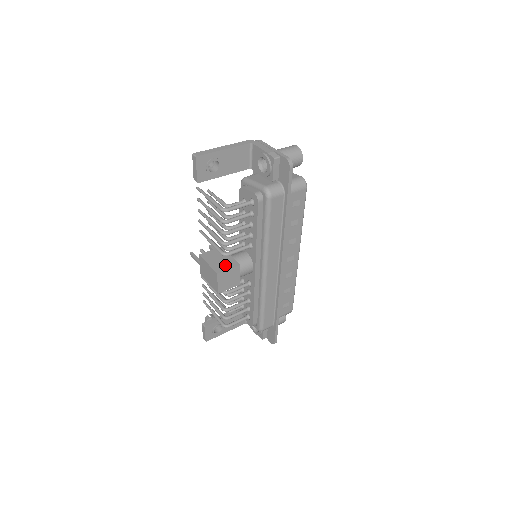
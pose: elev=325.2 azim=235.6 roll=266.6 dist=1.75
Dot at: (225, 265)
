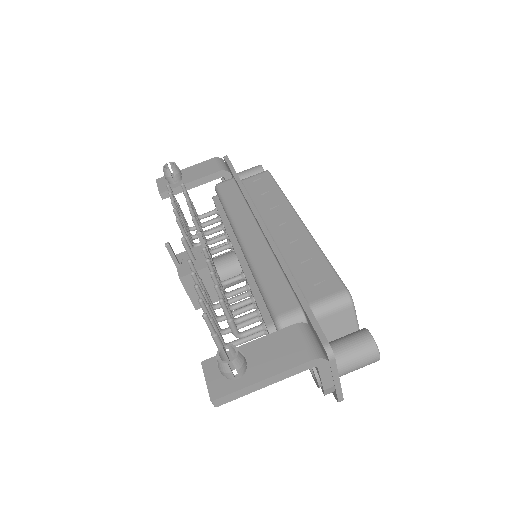
Dot at: occluded
